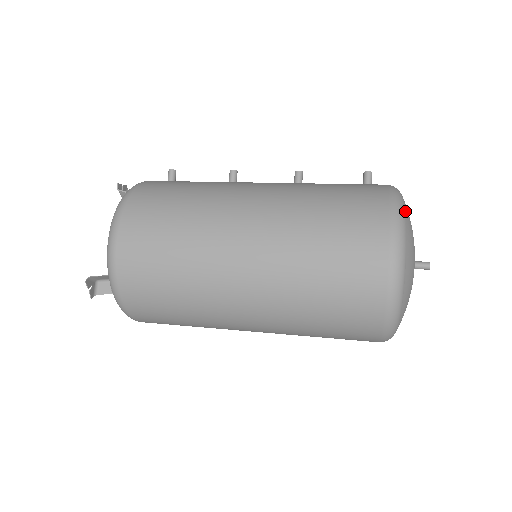
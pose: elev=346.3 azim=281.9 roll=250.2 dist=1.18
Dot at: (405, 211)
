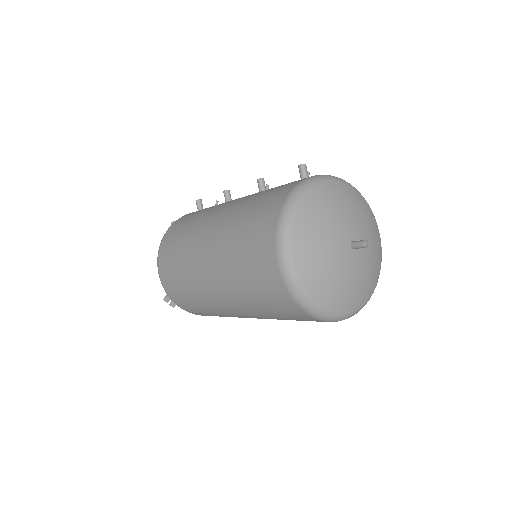
Dot at: (297, 214)
